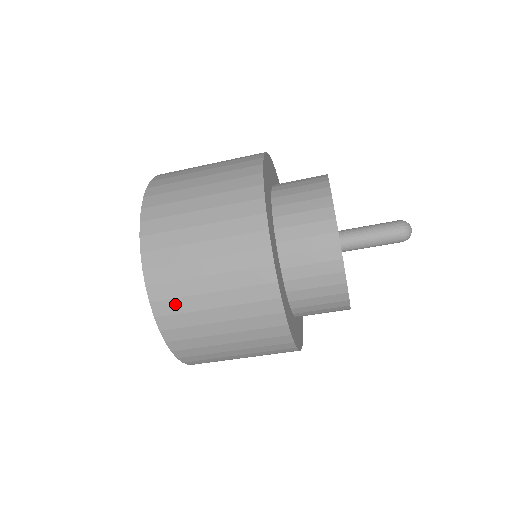
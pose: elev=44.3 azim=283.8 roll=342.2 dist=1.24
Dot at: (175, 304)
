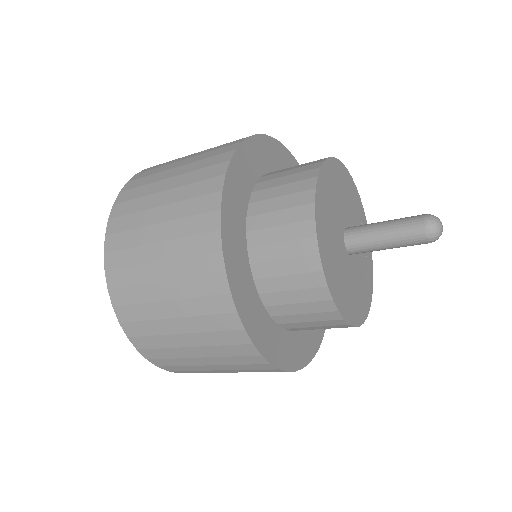
Dot at: (170, 361)
